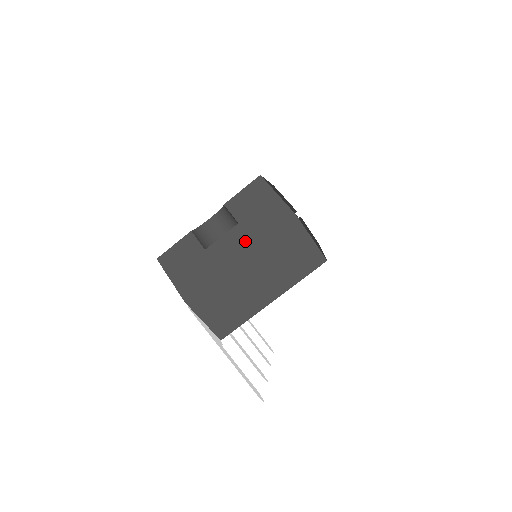
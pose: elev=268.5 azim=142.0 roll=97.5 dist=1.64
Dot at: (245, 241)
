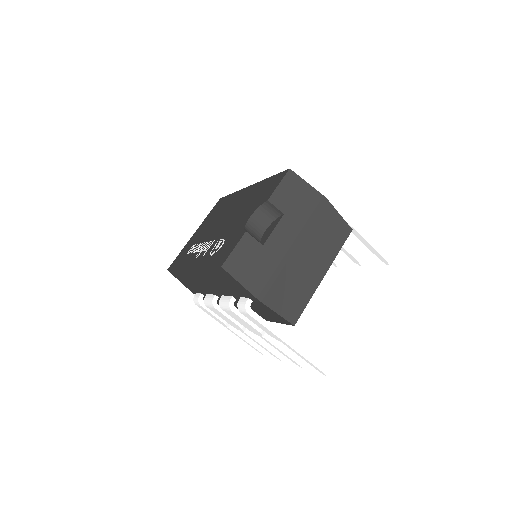
Dot at: (293, 228)
